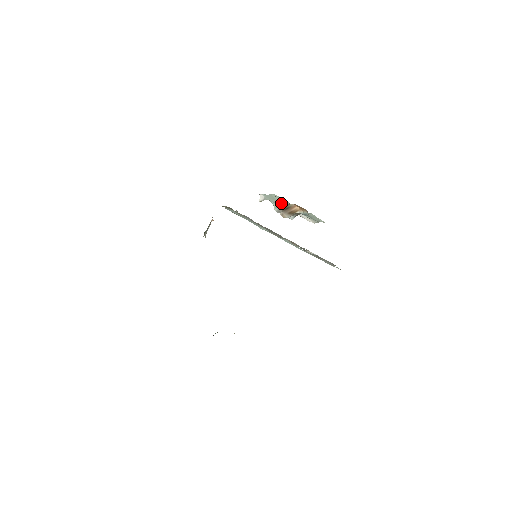
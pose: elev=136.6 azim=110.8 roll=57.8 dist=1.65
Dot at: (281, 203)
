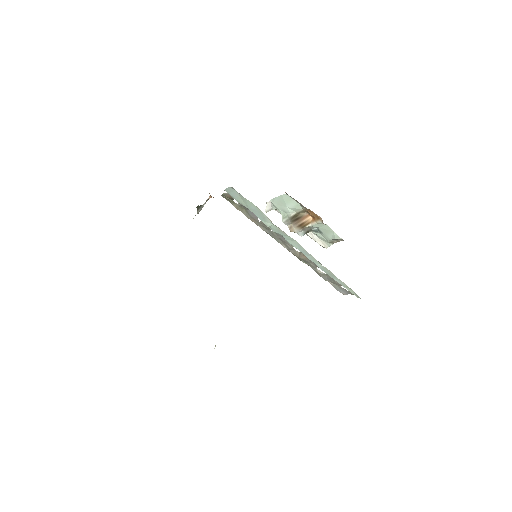
Dot at: (291, 210)
